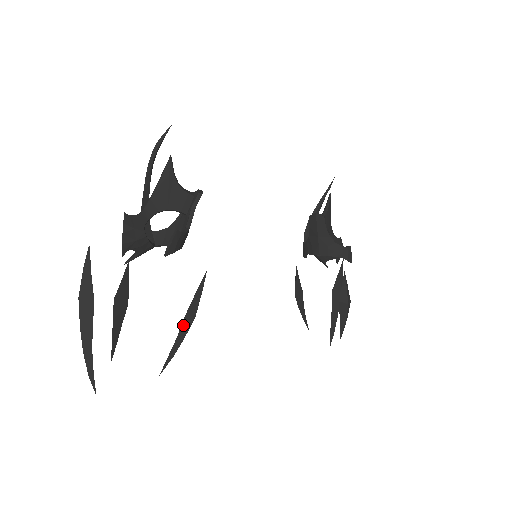
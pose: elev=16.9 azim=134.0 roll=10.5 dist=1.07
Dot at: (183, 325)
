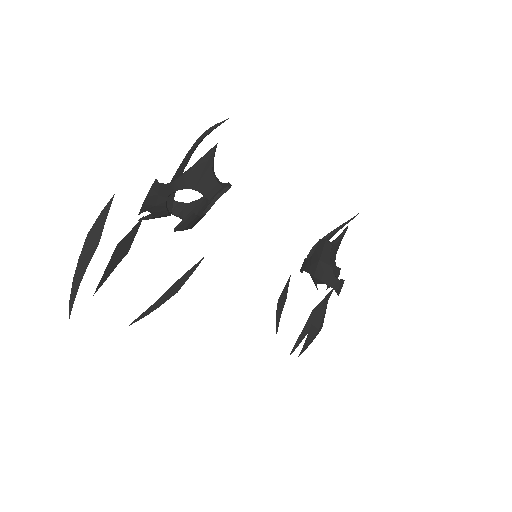
Dot at: (165, 294)
